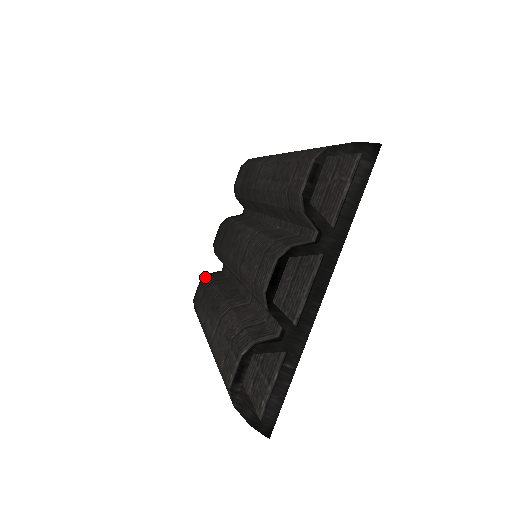
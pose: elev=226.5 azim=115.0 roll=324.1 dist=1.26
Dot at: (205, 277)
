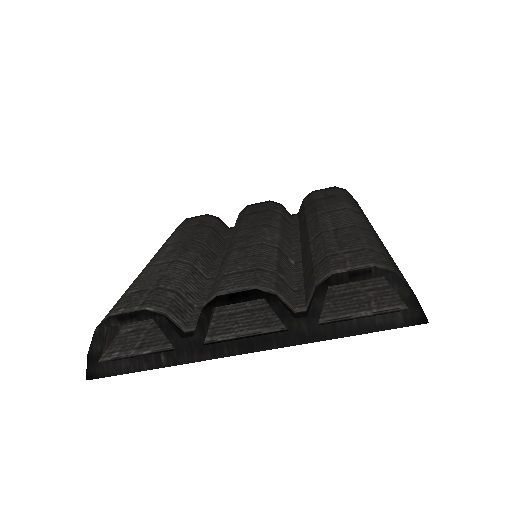
Dot at: (213, 217)
